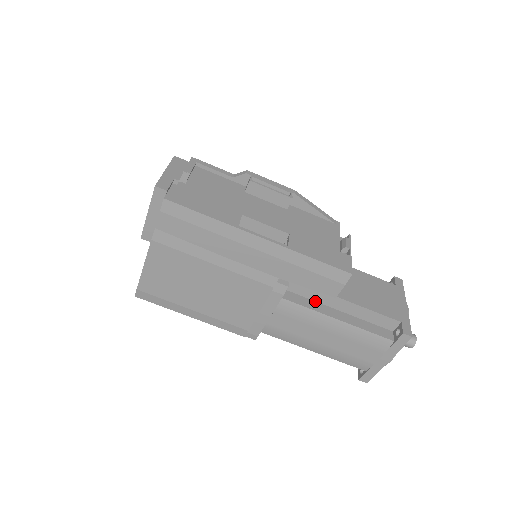
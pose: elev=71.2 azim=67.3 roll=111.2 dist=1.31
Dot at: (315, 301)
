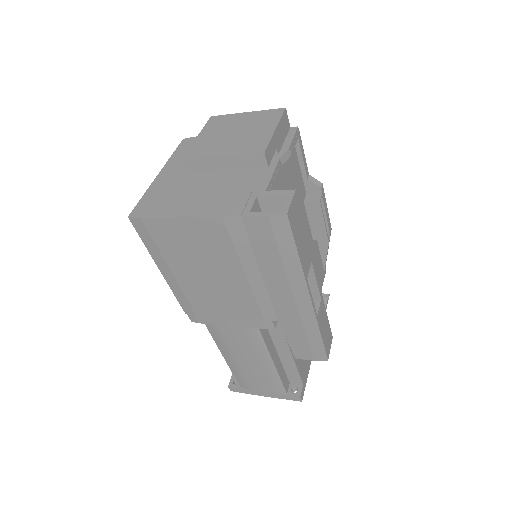
Dot at: (271, 337)
